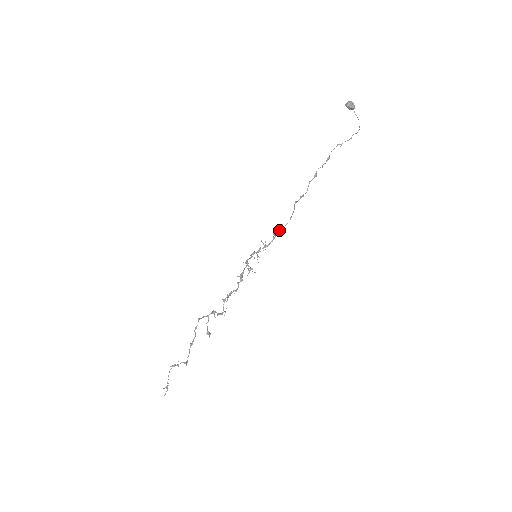
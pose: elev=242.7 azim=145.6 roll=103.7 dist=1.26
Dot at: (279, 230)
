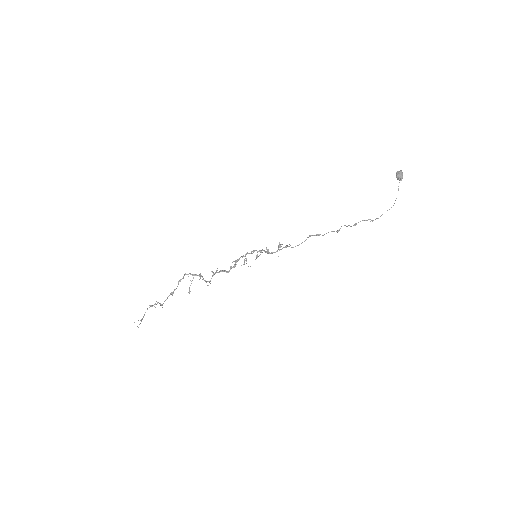
Dot at: occluded
